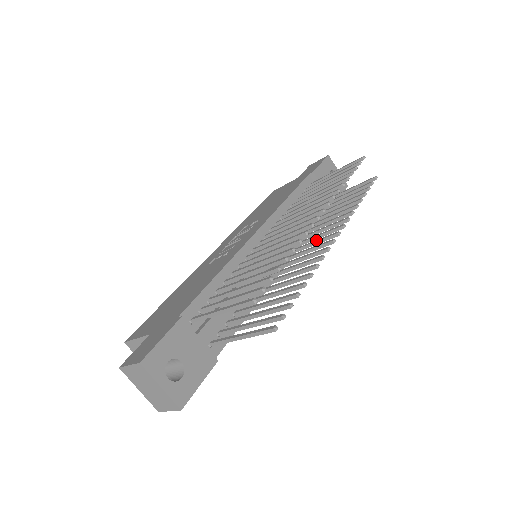
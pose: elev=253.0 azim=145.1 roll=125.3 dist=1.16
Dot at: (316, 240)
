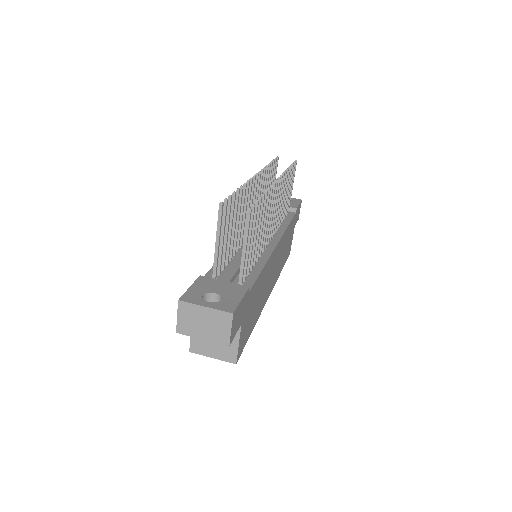
Dot at: occluded
